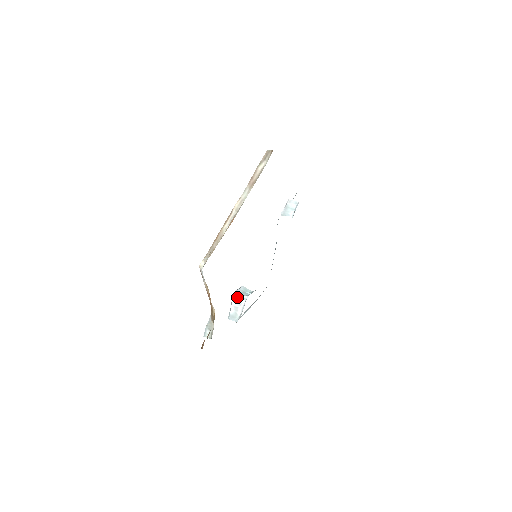
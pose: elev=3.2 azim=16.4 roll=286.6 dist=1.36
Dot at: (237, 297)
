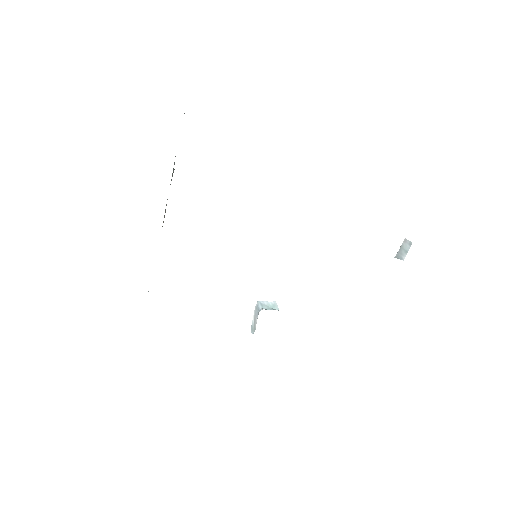
Dot at: (257, 307)
